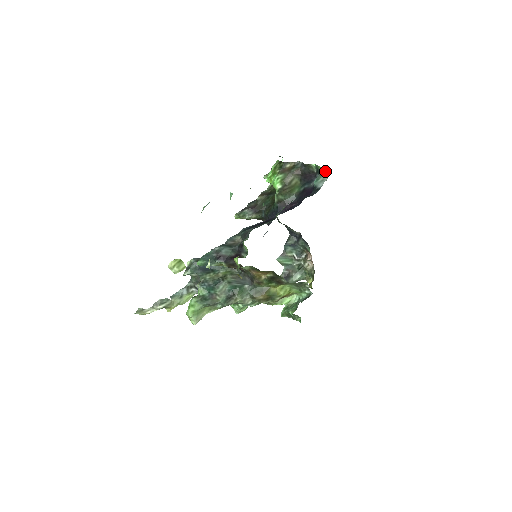
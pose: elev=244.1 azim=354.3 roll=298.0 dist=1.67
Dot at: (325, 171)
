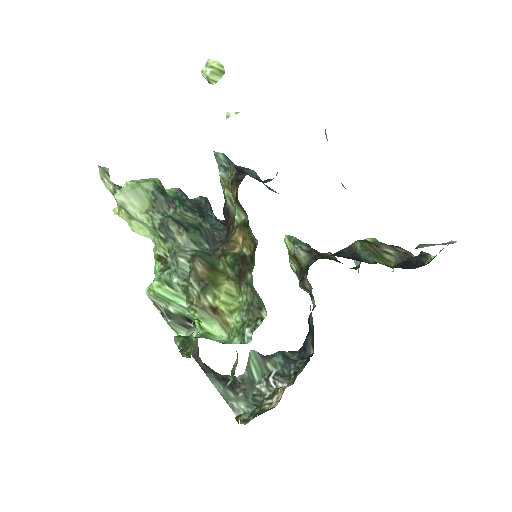
Dot at: occluded
